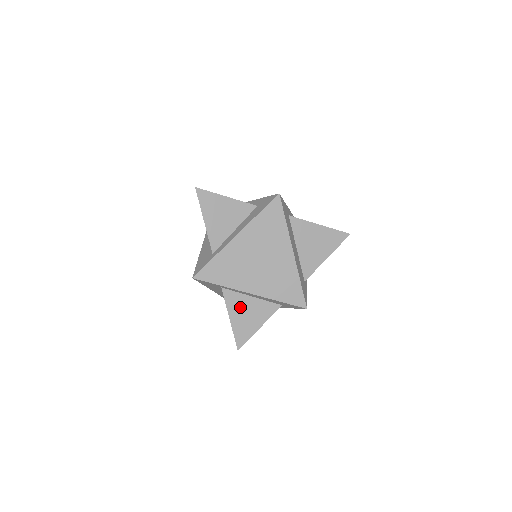
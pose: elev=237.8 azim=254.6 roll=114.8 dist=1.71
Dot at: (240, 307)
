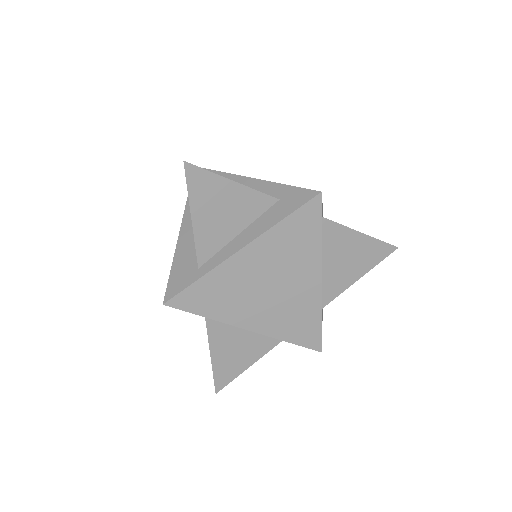
Dot at: (228, 341)
